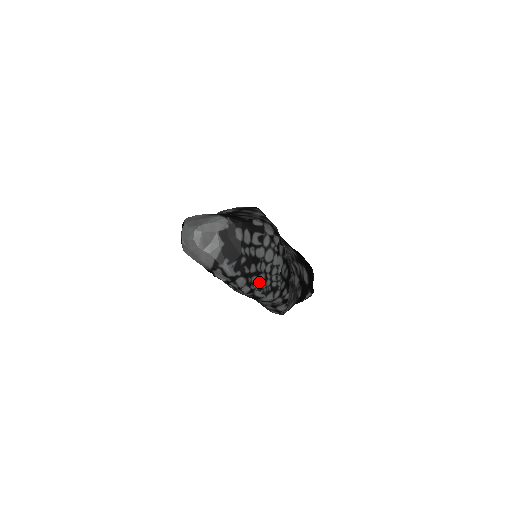
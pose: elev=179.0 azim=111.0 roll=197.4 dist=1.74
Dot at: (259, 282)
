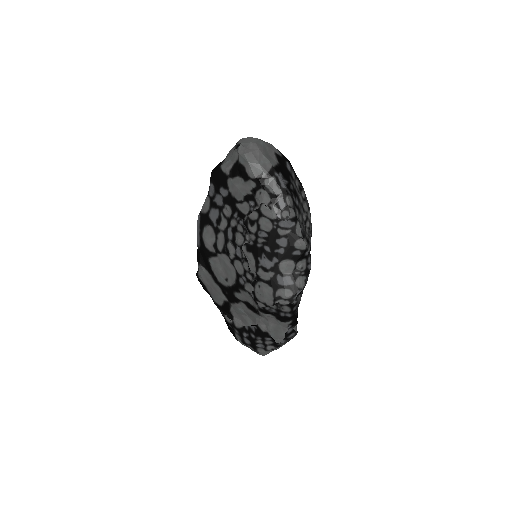
Dot at: (299, 220)
